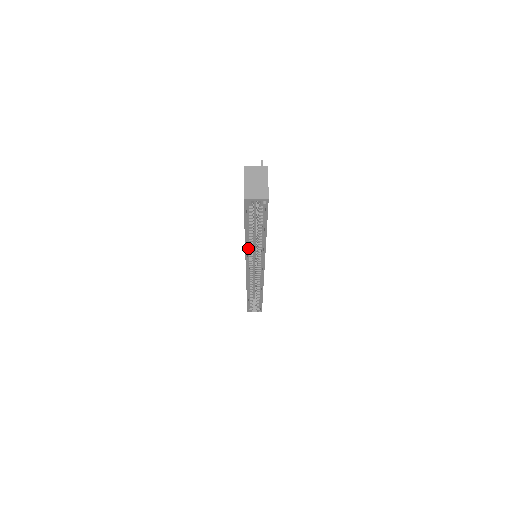
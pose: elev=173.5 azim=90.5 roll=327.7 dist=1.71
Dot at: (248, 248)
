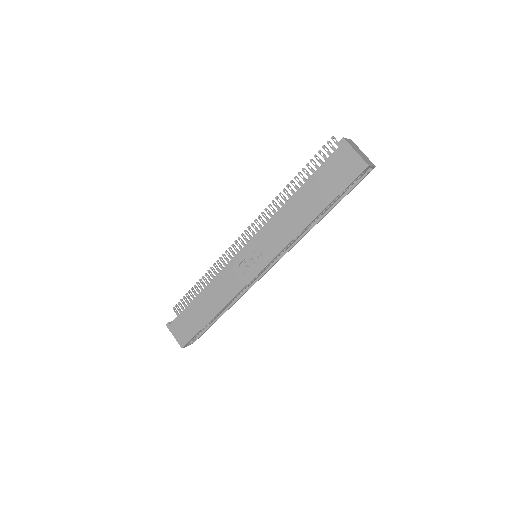
Dot at: (294, 236)
